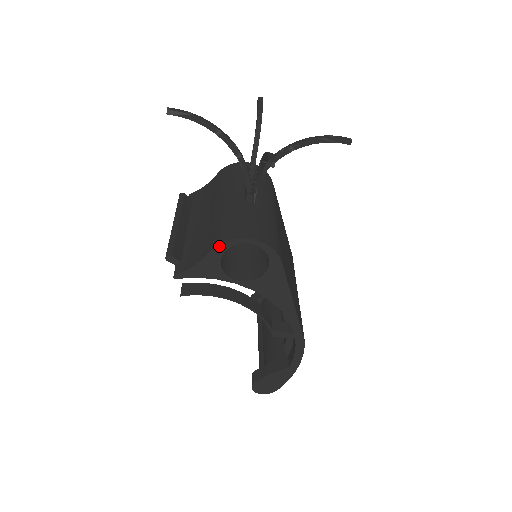
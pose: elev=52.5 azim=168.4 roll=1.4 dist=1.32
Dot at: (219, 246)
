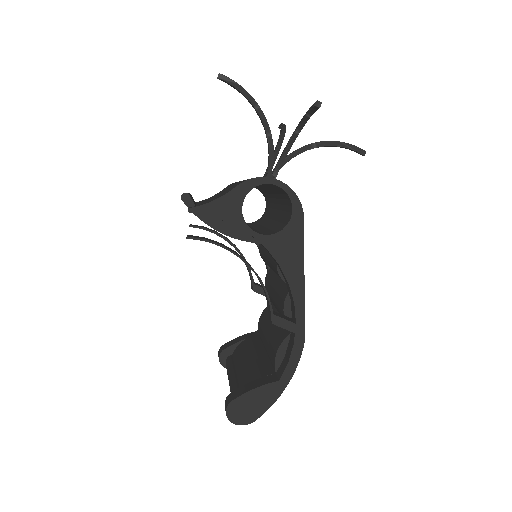
Dot at: (247, 182)
